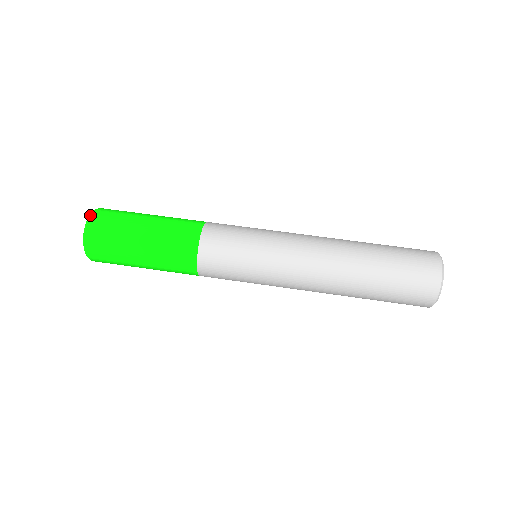
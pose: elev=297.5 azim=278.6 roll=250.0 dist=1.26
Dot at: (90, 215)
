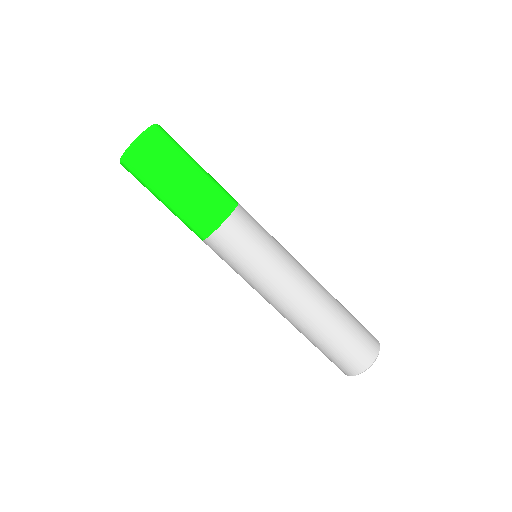
Dot at: (154, 125)
